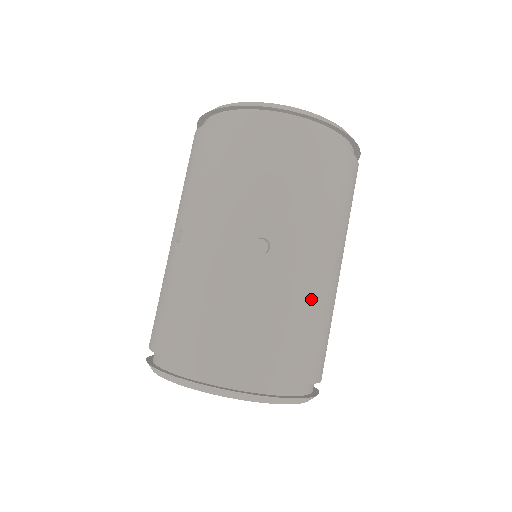
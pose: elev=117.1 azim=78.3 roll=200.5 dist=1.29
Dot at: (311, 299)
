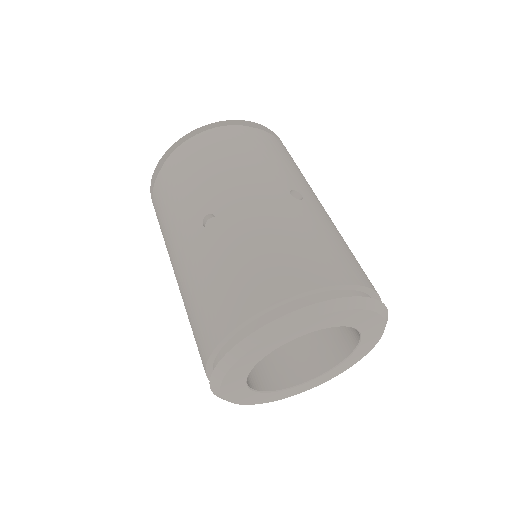
Dot at: occluded
